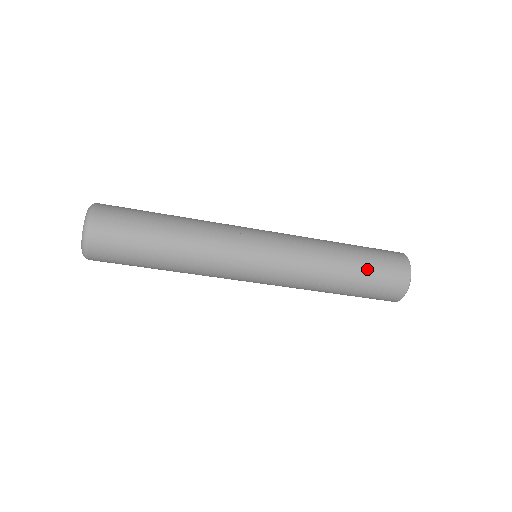
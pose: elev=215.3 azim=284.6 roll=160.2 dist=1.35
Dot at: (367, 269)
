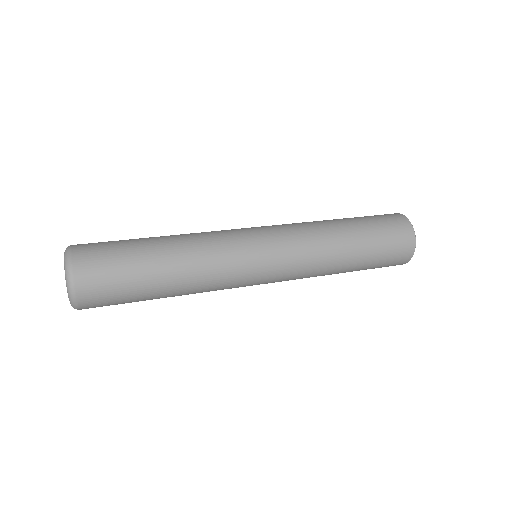
Dot at: (373, 247)
